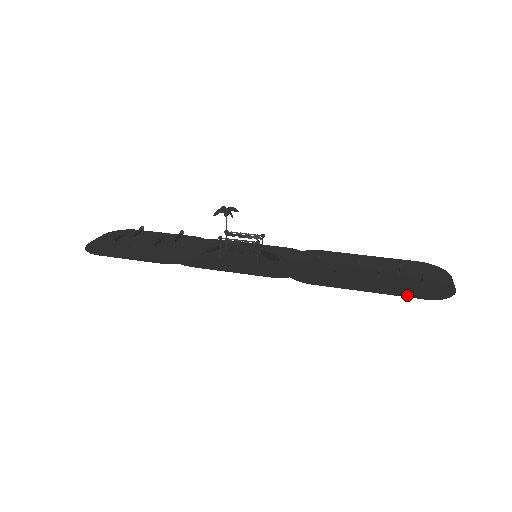
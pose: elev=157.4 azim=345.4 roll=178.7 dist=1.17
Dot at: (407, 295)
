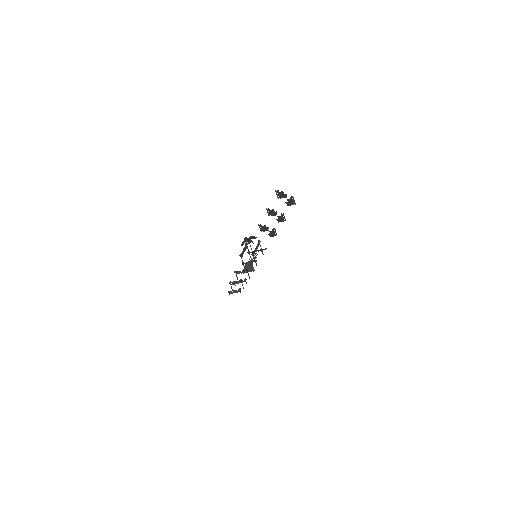
Dot at: occluded
